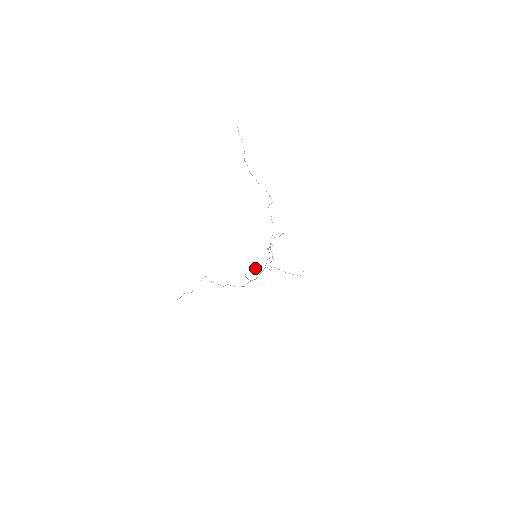
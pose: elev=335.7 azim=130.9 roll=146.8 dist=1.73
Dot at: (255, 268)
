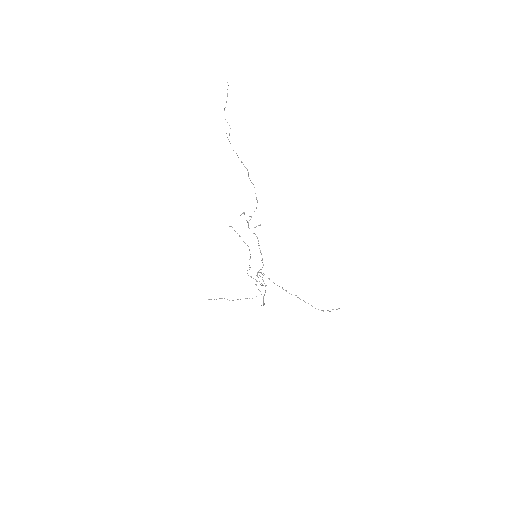
Dot at: (259, 275)
